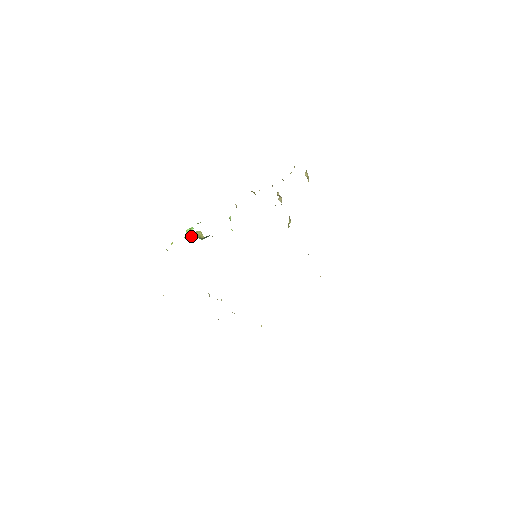
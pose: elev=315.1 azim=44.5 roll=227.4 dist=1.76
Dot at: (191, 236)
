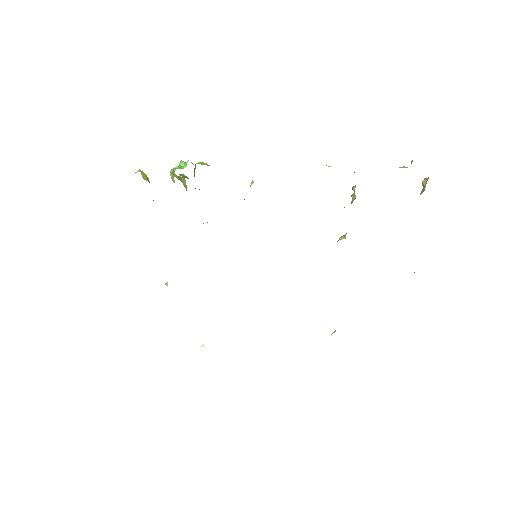
Dot at: (172, 177)
